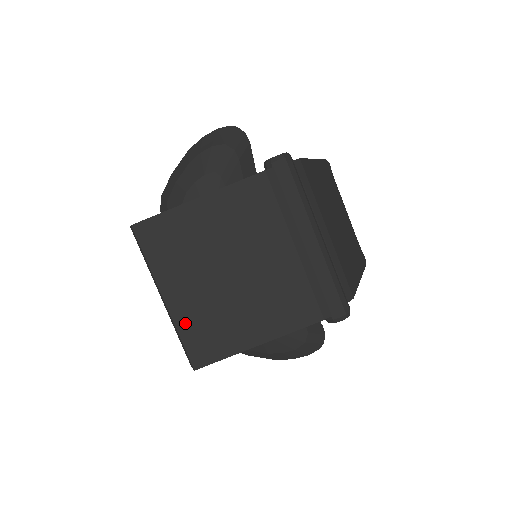
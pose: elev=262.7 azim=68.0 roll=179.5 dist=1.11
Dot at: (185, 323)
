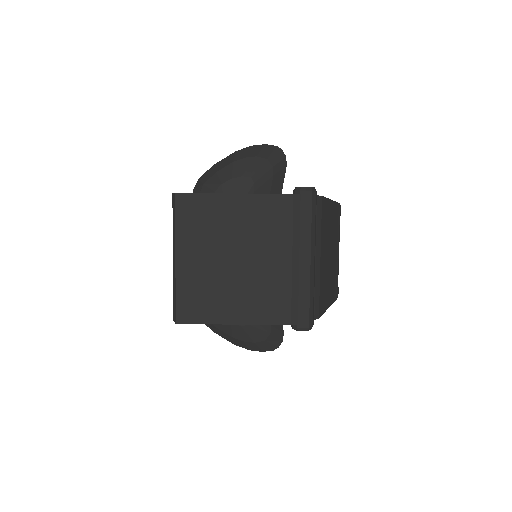
Dot at: (184, 284)
